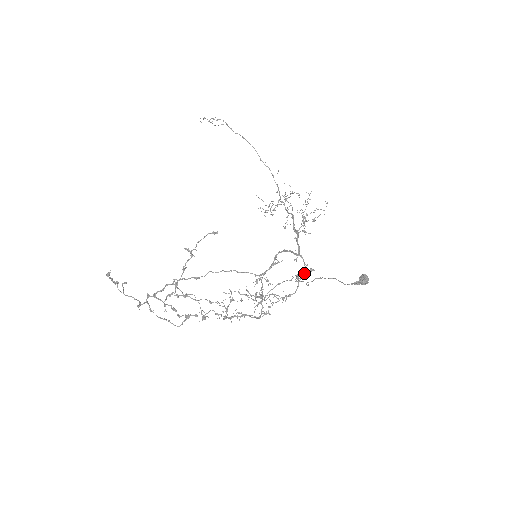
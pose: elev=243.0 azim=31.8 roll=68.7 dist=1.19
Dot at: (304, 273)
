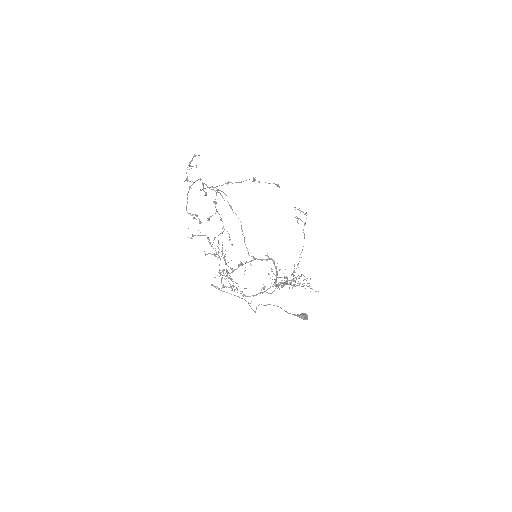
Dot at: (268, 293)
